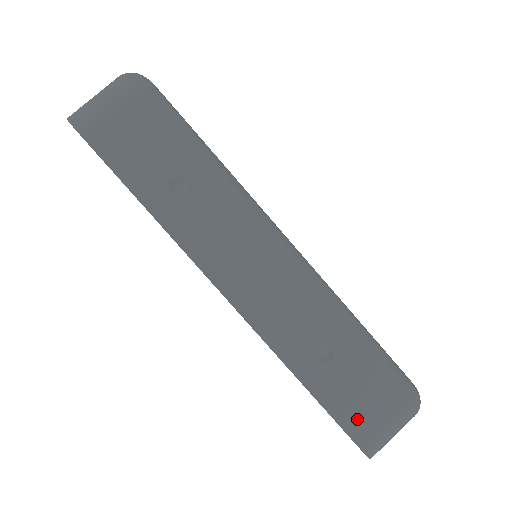
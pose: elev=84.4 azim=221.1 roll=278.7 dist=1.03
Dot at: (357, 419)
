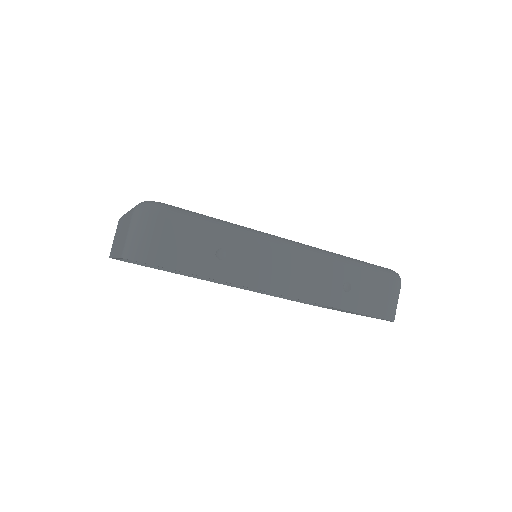
Dot at: (379, 307)
